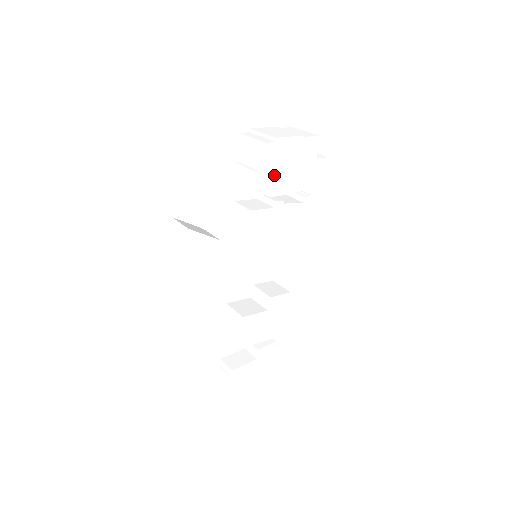
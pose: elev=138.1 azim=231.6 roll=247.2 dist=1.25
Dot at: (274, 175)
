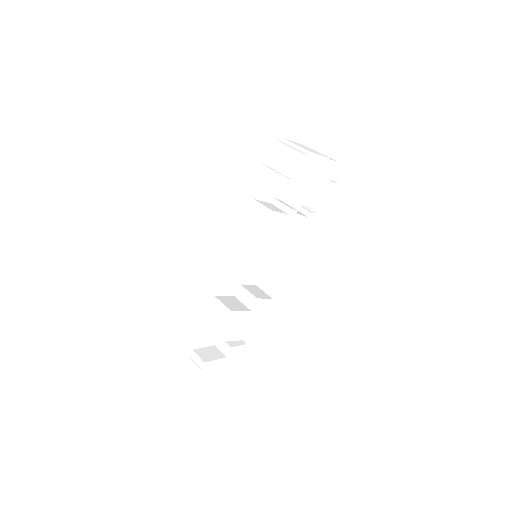
Dot at: (298, 185)
